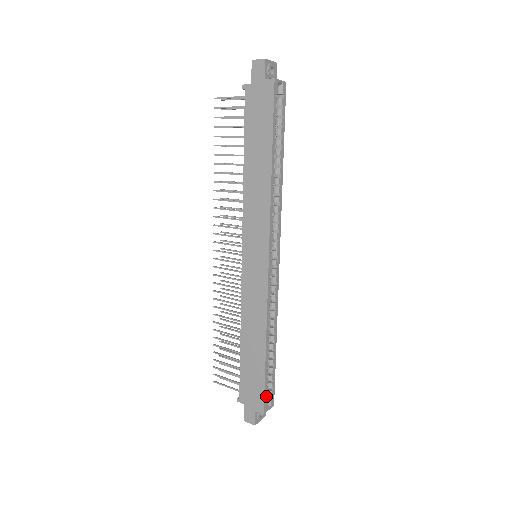
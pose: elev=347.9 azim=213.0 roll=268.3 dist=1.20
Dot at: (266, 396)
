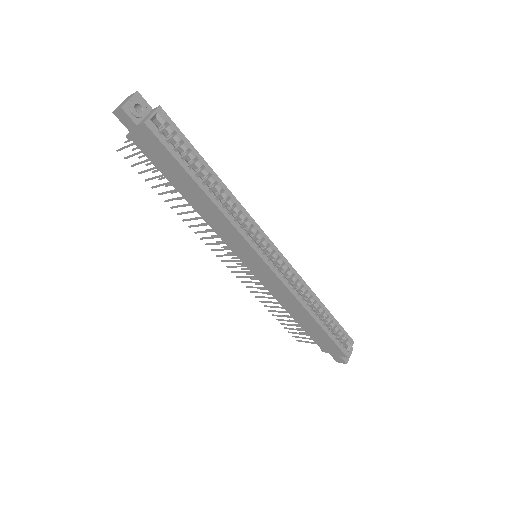
Dot at: (341, 345)
